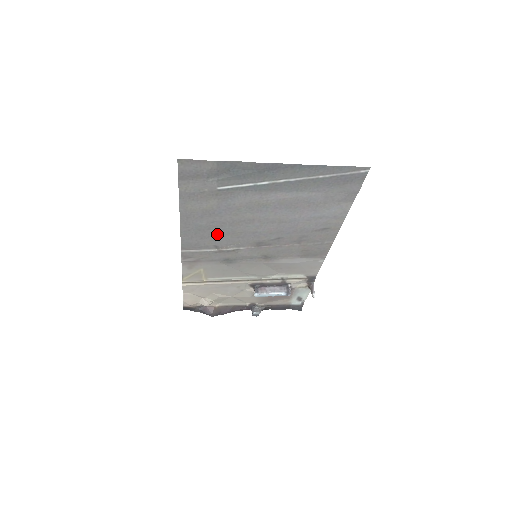
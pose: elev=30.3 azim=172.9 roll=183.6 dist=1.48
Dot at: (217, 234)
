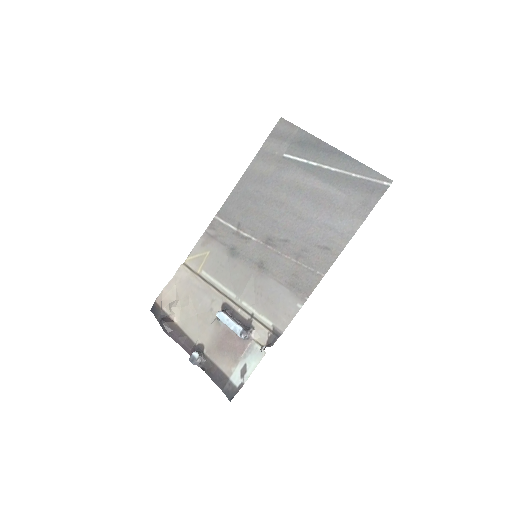
Dot at: (250, 209)
